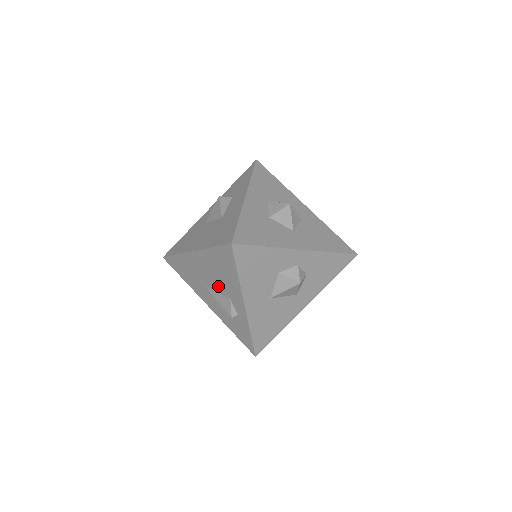
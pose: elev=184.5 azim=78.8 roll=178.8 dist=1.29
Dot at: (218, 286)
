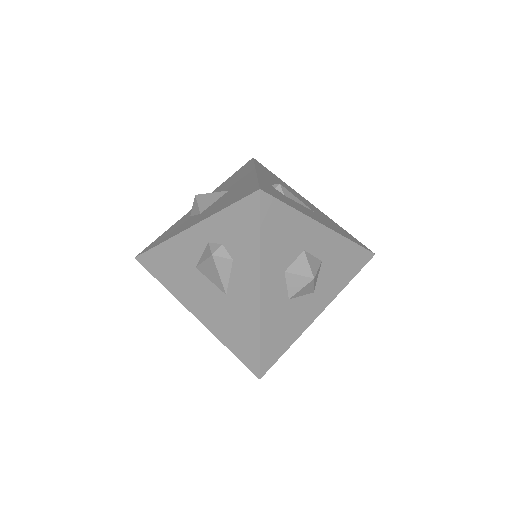
Dot at: occluded
